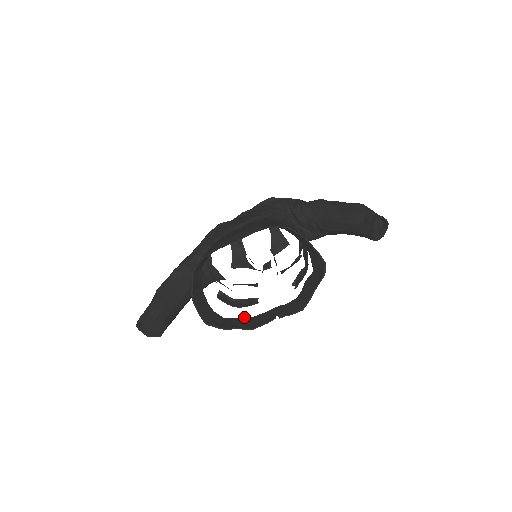
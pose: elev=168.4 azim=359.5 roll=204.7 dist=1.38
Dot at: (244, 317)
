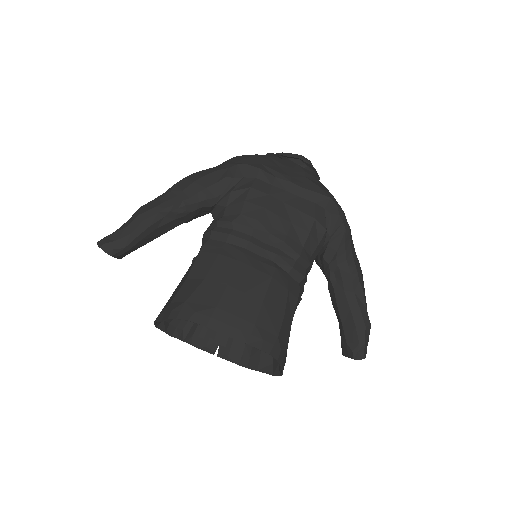
Dot at: (195, 324)
